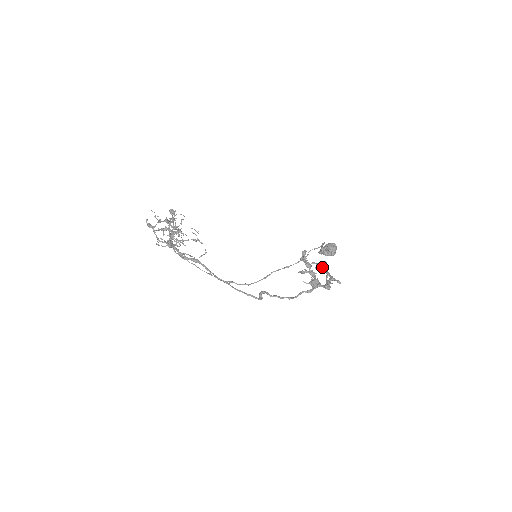
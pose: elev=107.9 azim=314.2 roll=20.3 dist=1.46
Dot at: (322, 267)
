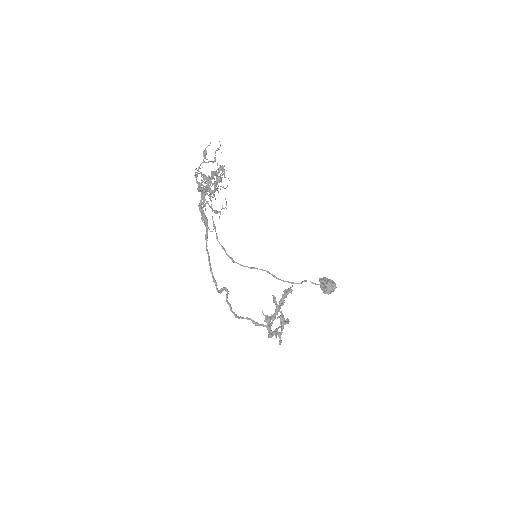
Dot at: (282, 322)
